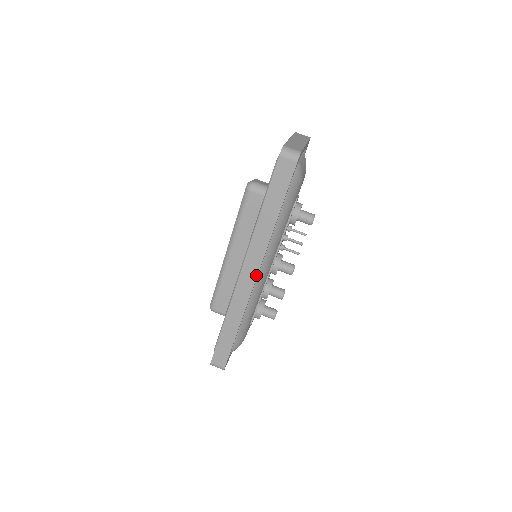
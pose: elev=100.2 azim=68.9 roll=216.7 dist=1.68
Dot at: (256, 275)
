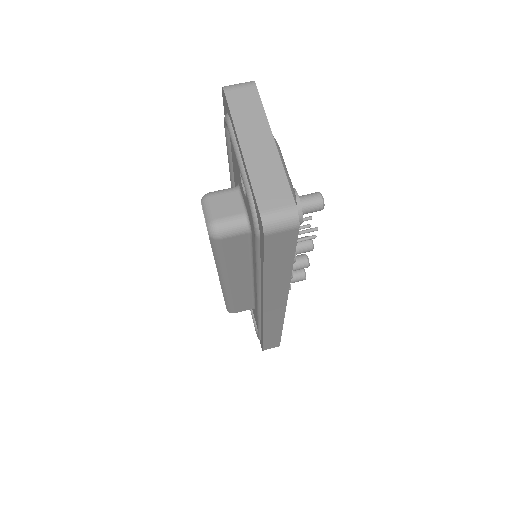
Dot at: (284, 307)
